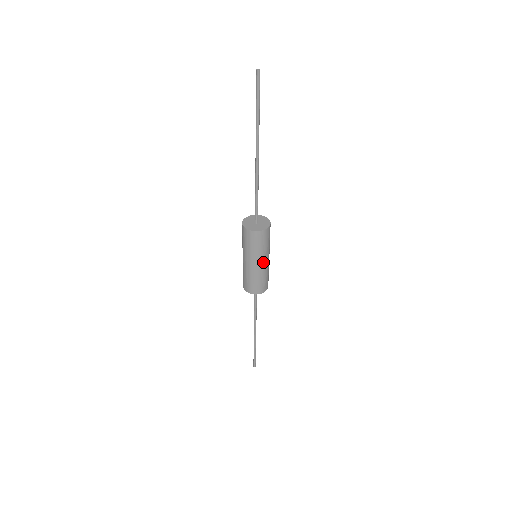
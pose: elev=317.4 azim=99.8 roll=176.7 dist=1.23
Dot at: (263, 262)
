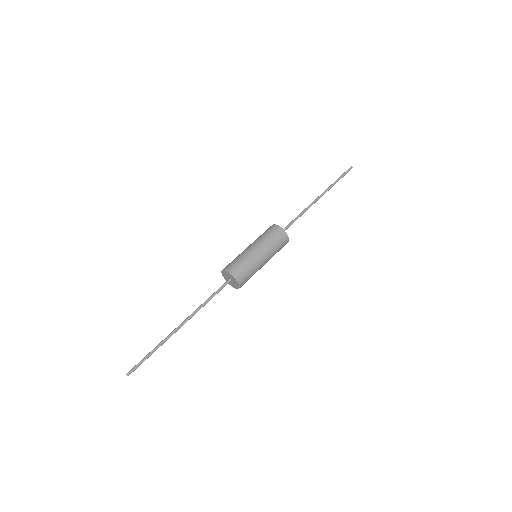
Dot at: (256, 248)
